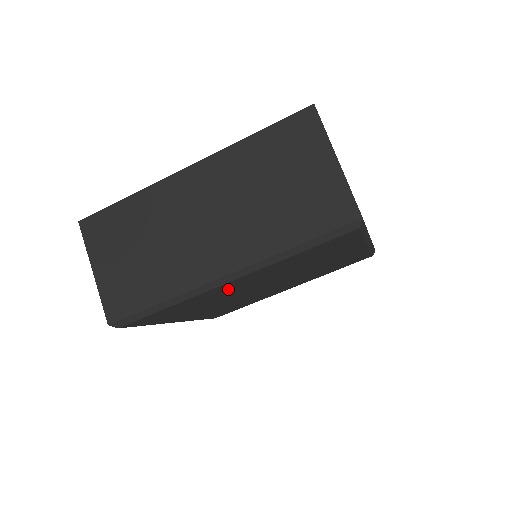
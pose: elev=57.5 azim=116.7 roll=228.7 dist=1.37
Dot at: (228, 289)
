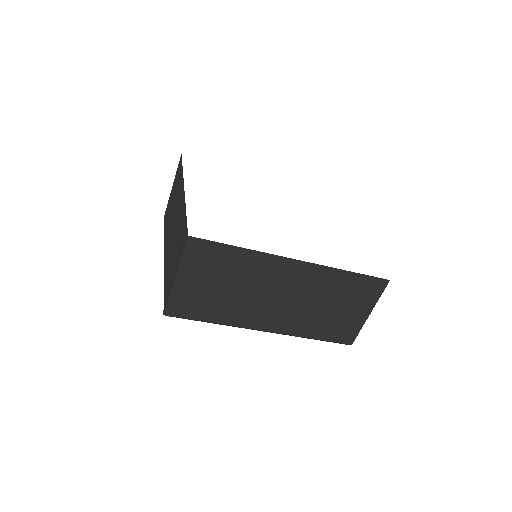
Dot at: occluded
